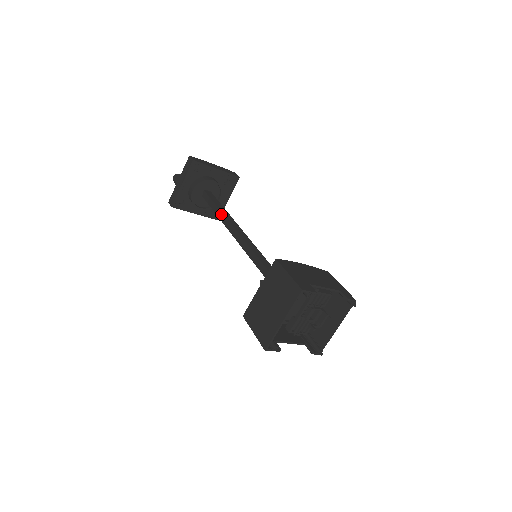
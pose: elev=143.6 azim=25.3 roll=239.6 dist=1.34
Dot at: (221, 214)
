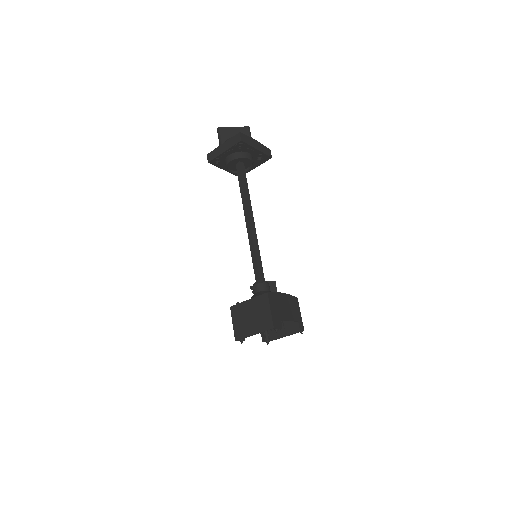
Dot at: (244, 198)
